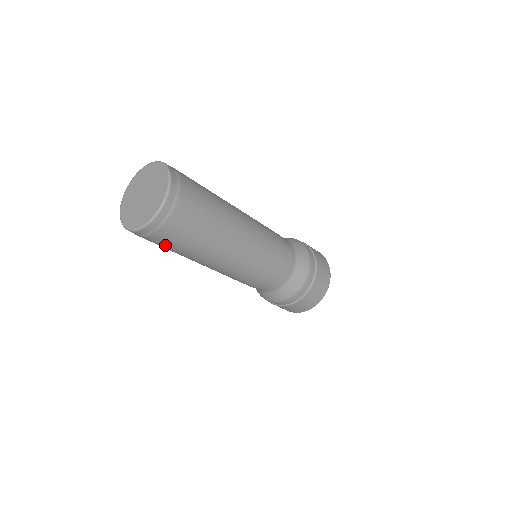
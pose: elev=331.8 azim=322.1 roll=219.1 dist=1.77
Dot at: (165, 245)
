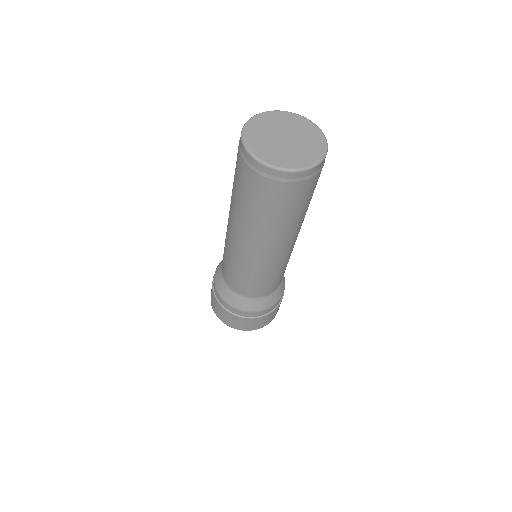
Dot at: (255, 194)
